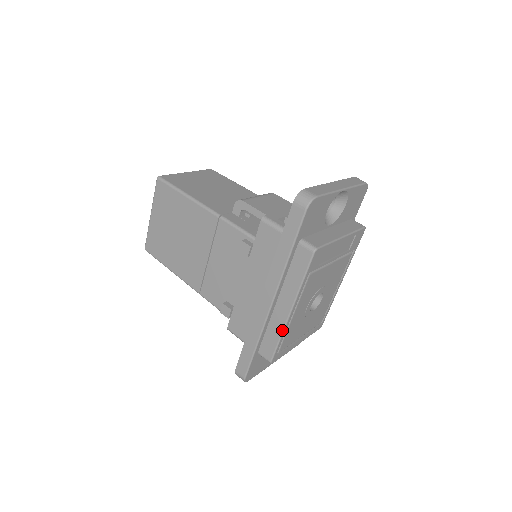
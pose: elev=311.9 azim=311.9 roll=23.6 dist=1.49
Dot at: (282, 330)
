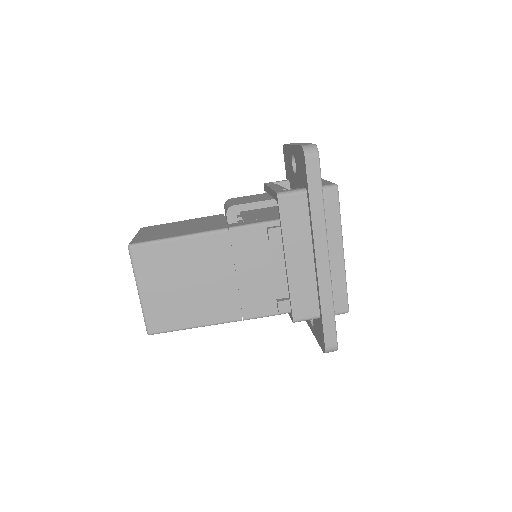
Dot at: (344, 274)
